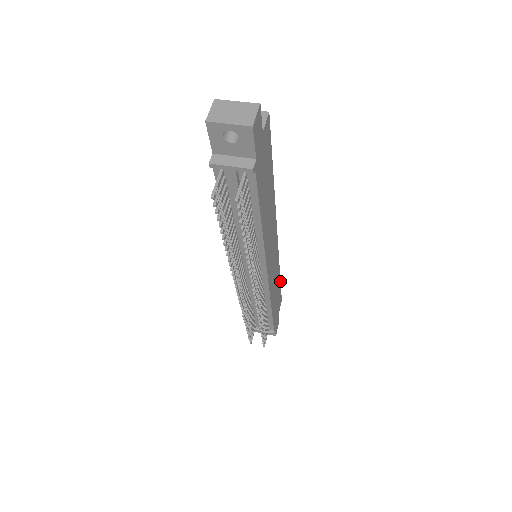
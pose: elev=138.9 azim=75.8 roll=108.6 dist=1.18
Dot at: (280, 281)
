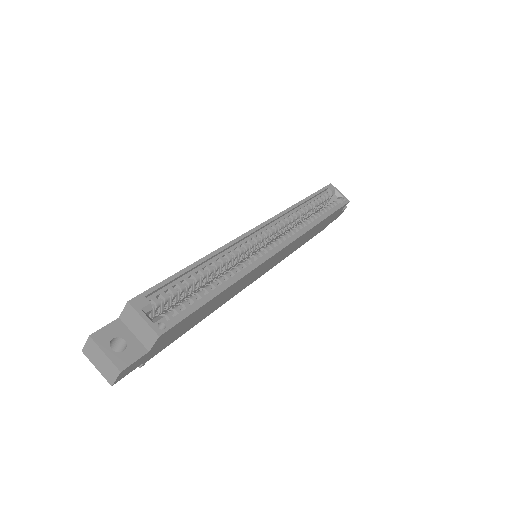
Dot at: (330, 215)
